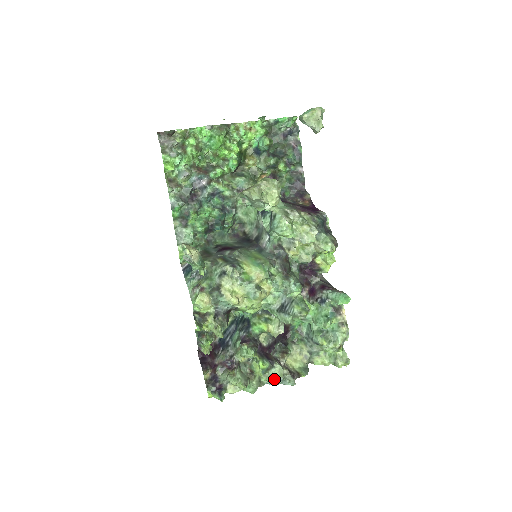
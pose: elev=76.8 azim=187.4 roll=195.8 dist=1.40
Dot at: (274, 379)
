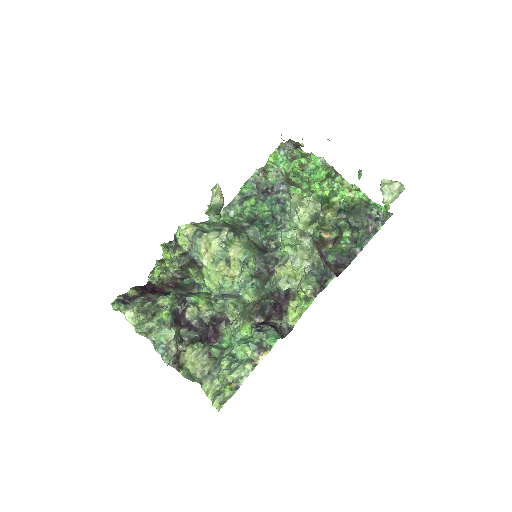
Dot at: (159, 337)
